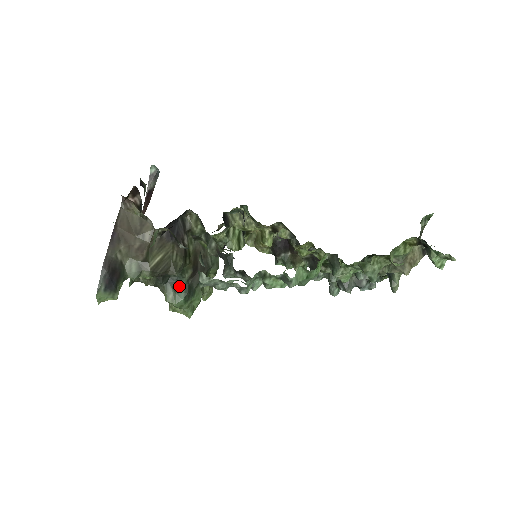
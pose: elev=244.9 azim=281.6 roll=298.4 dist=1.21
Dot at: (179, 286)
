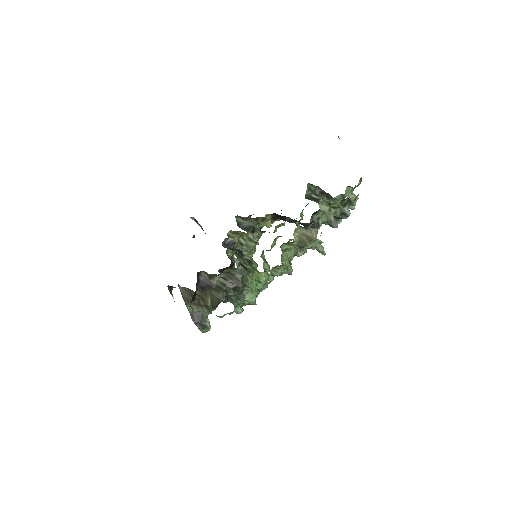
Dot at: (235, 298)
